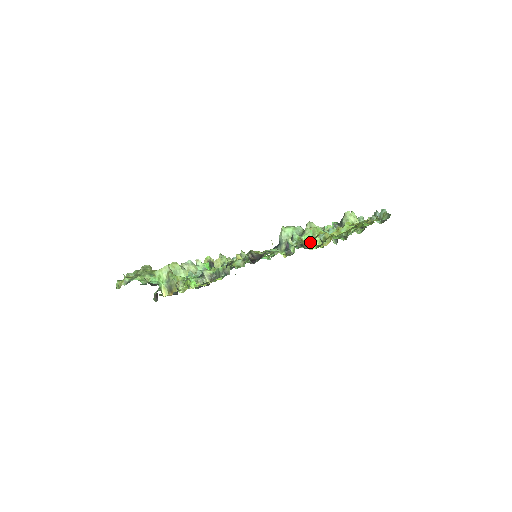
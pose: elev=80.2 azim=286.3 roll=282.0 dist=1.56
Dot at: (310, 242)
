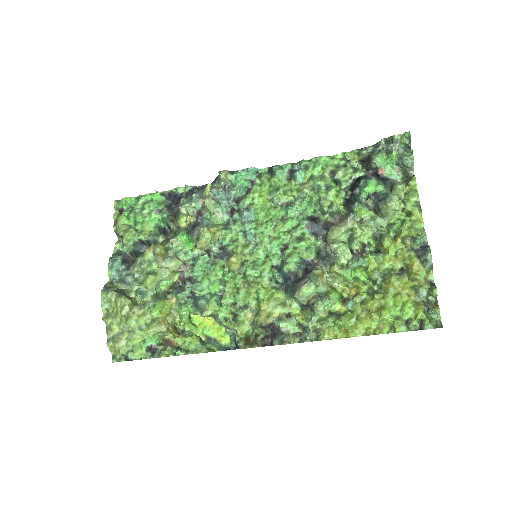
Dot at: (333, 304)
